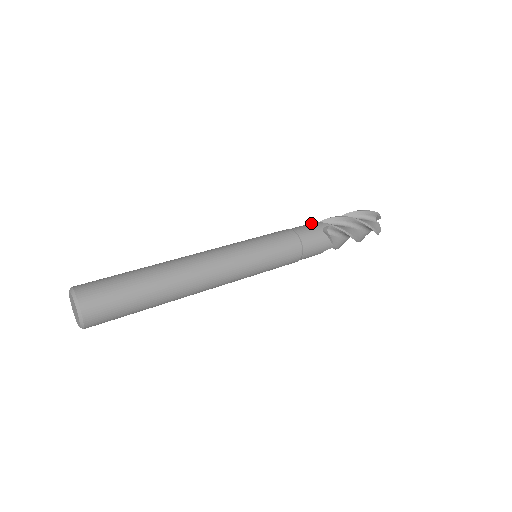
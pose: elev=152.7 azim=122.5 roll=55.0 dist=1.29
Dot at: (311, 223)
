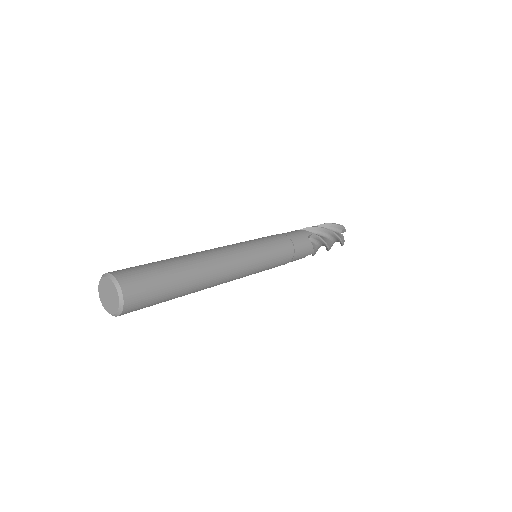
Dot at: (297, 230)
